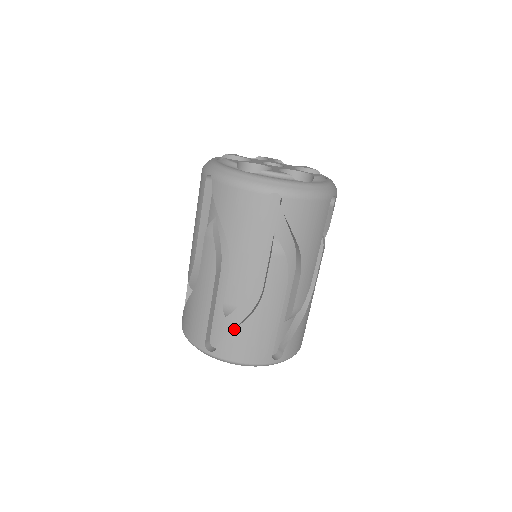
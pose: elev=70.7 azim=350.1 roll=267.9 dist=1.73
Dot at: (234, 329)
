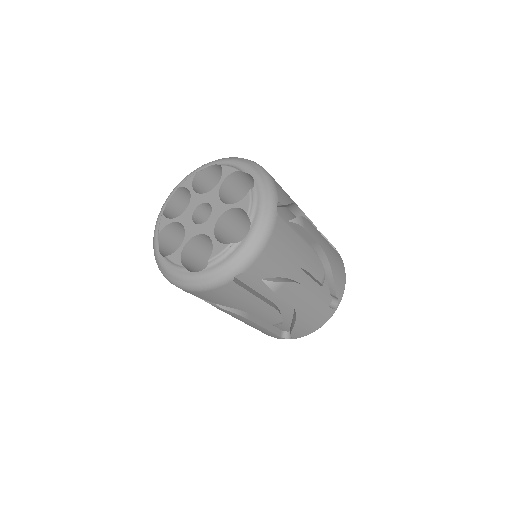
Dot at: (293, 327)
